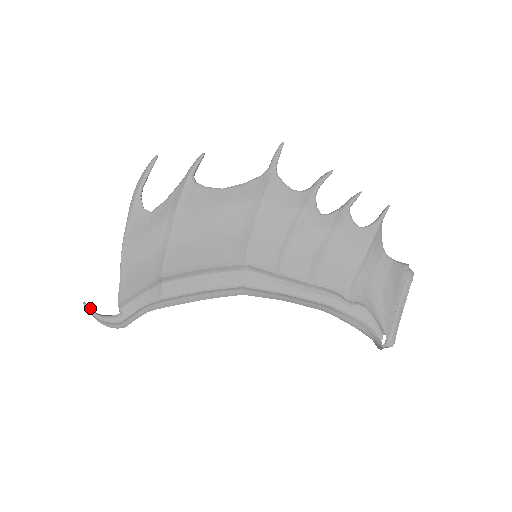
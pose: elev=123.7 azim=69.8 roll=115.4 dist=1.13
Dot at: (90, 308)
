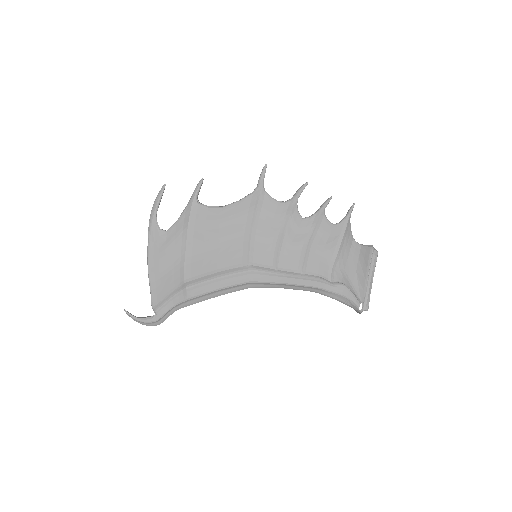
Dot at: (130, 313)
